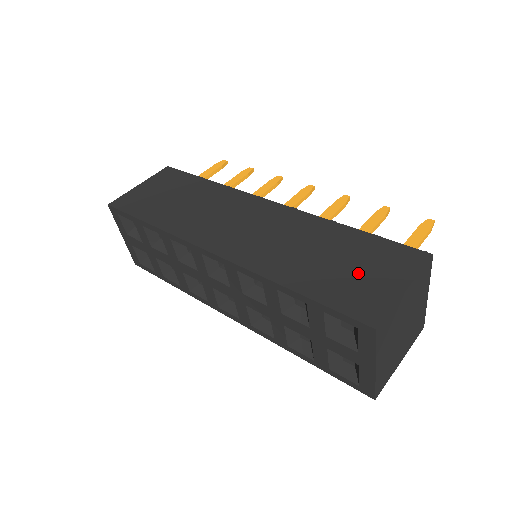
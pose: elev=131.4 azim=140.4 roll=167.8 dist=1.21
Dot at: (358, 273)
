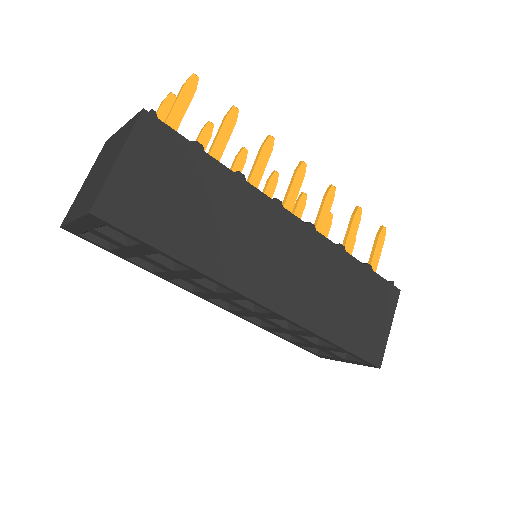
Dot at: (368, 317)
